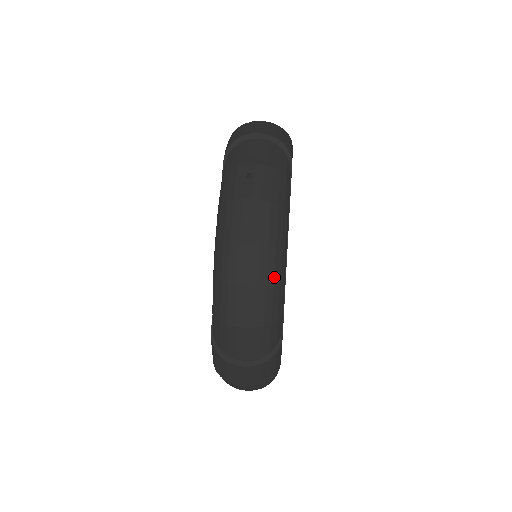
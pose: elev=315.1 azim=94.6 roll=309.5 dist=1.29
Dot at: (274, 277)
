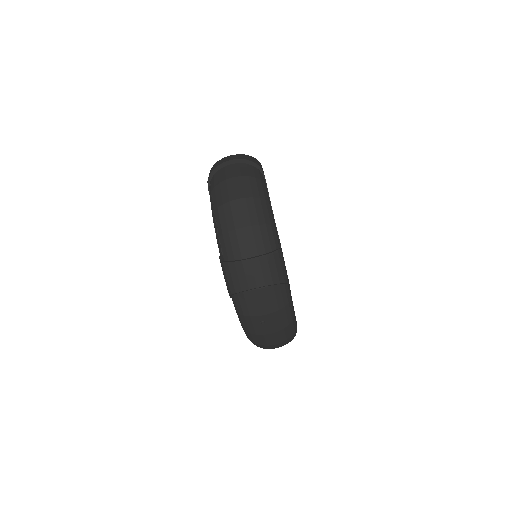
Dot at: (292, 339)
